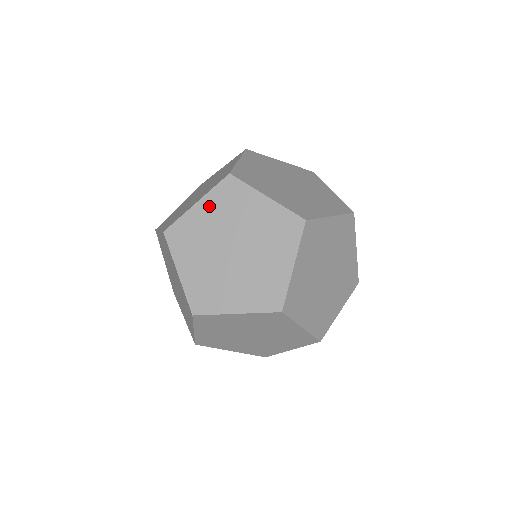
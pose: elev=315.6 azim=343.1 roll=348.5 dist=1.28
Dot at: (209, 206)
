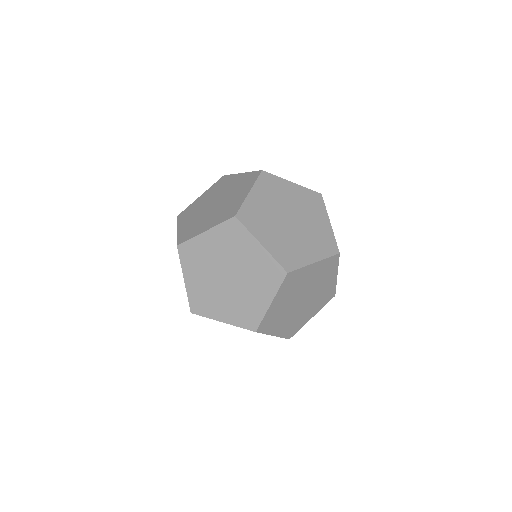
Dot at: (260, 193)
